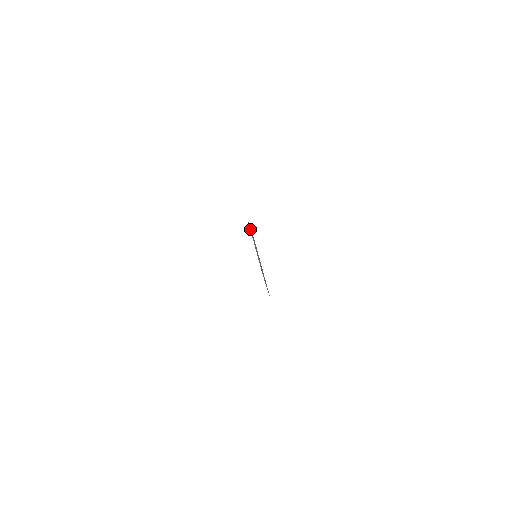
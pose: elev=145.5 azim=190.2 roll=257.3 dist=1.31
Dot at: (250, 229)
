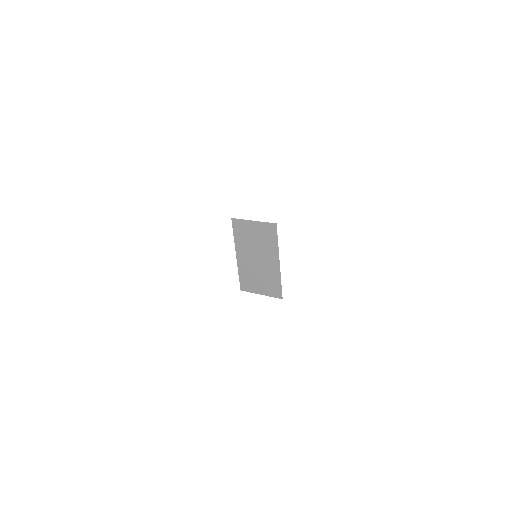
Dot at: (241, 231)
